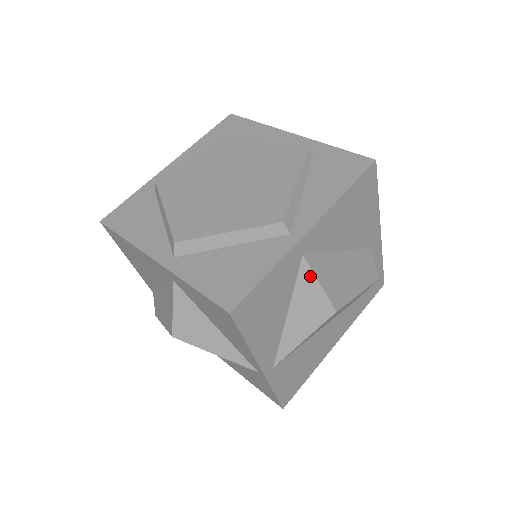
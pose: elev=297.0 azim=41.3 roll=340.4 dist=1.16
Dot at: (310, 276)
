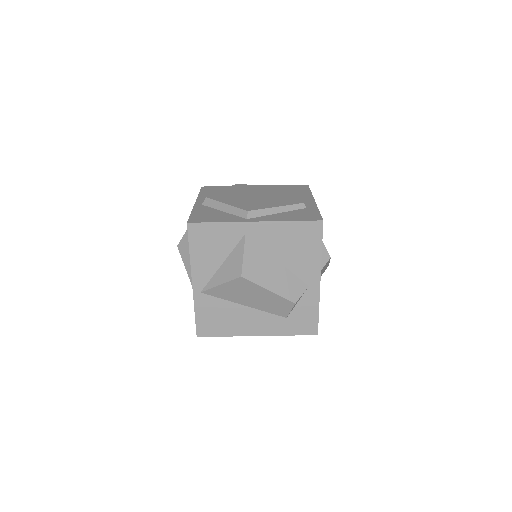
Dot at: (242, 248)
